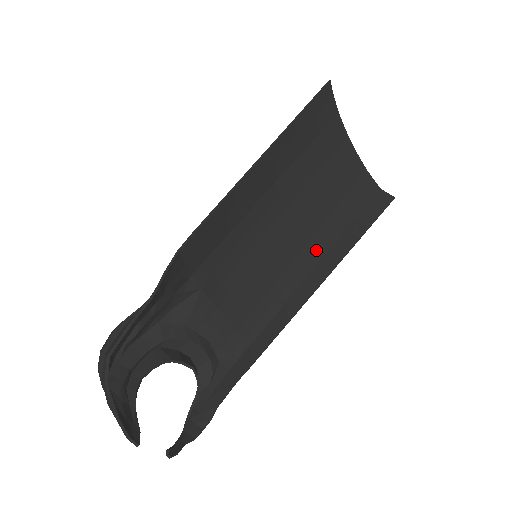
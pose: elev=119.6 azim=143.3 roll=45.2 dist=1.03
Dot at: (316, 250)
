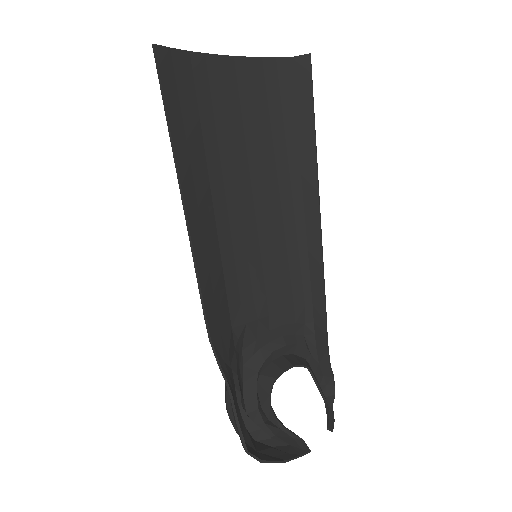
Dot at: (291, 185)
